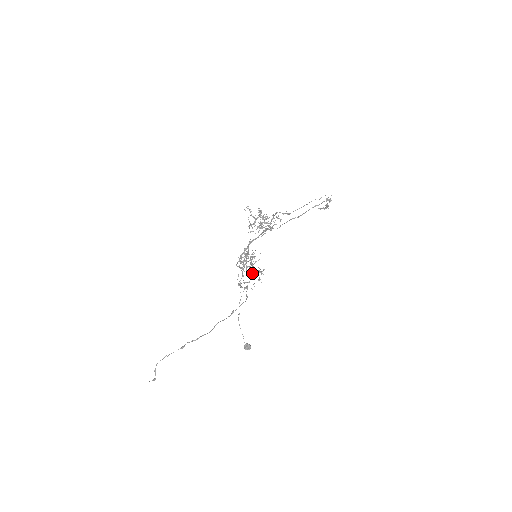
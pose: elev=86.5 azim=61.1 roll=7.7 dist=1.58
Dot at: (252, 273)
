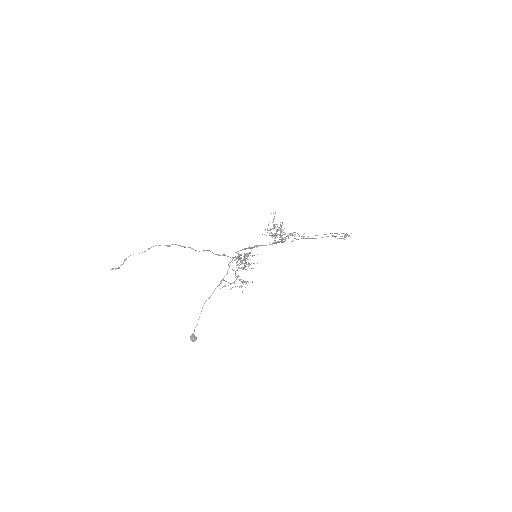
Dot at: occluded
